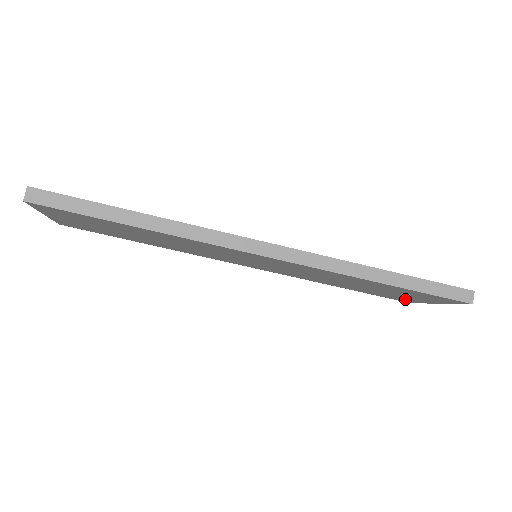
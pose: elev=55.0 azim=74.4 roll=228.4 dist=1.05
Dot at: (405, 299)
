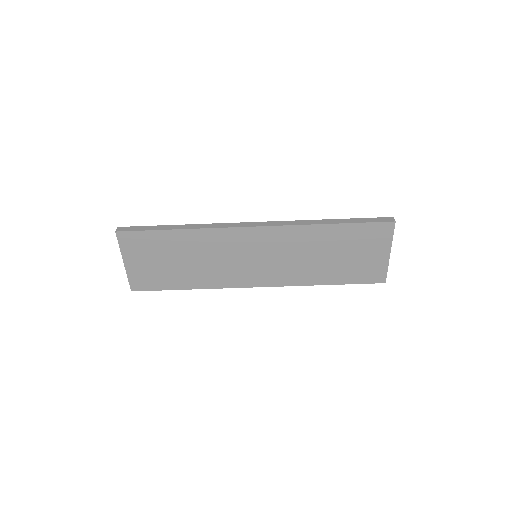
Dot at: (373, 270)
